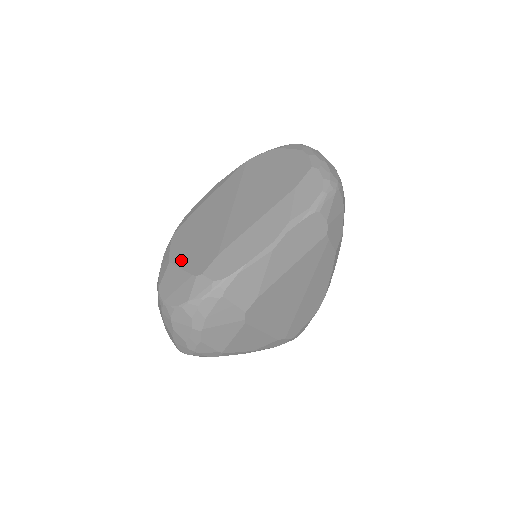
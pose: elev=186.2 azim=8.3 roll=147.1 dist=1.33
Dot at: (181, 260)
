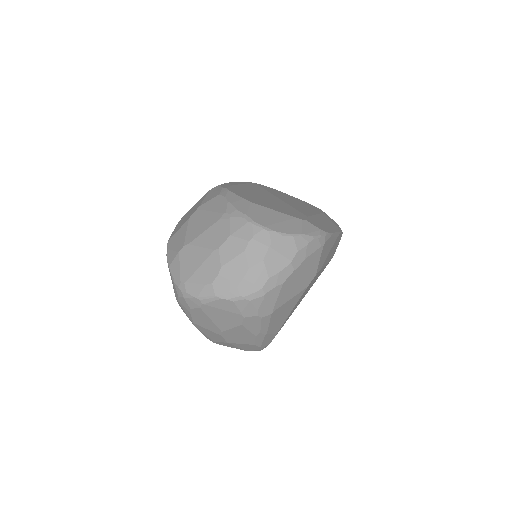
Dot at: (266, 205)
